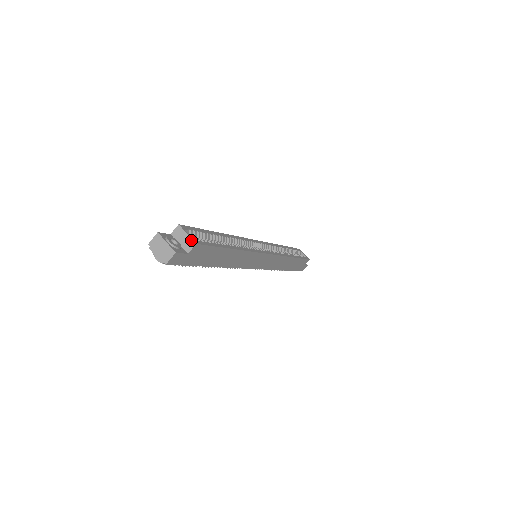
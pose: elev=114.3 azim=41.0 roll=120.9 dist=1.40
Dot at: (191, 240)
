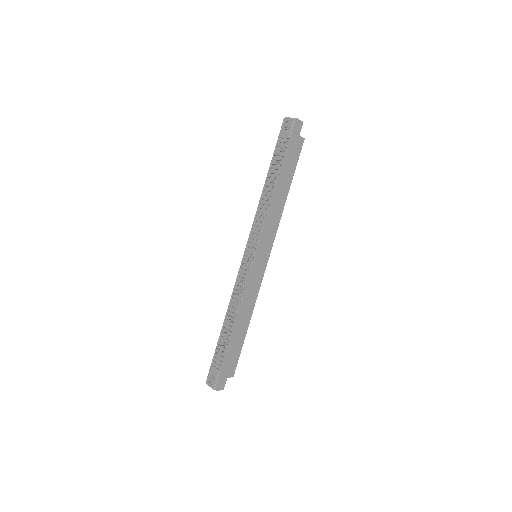
Dot at: occluded
